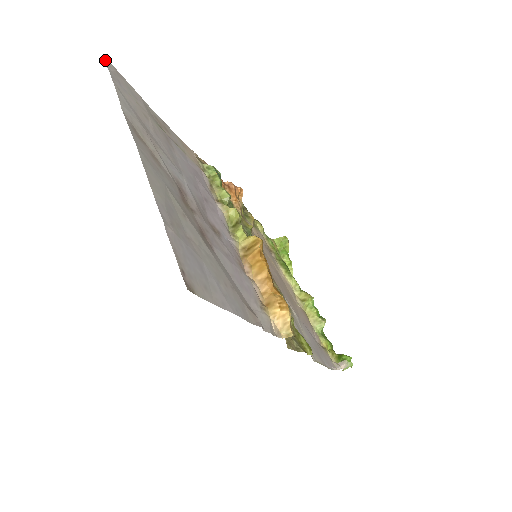
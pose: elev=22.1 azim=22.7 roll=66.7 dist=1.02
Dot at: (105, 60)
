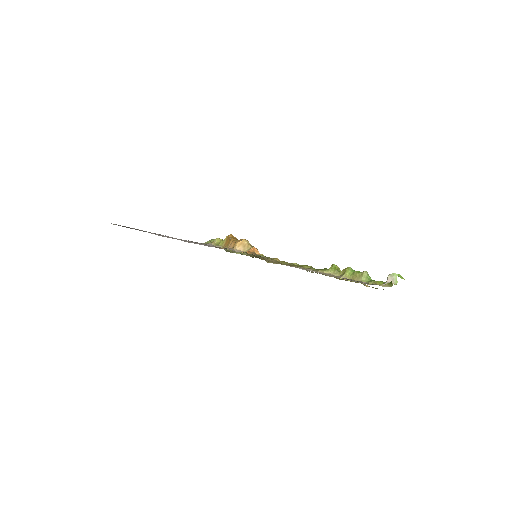
Dot at: occluded
